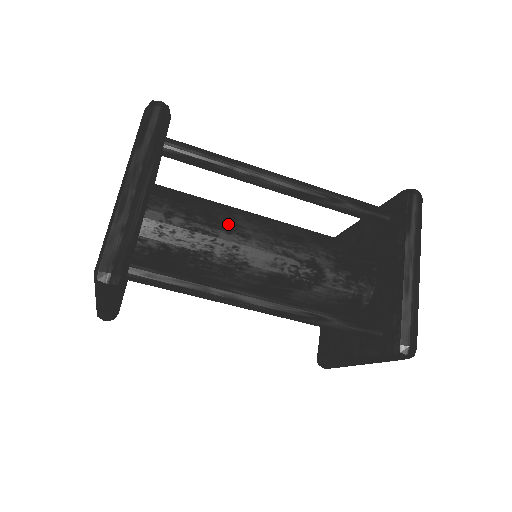
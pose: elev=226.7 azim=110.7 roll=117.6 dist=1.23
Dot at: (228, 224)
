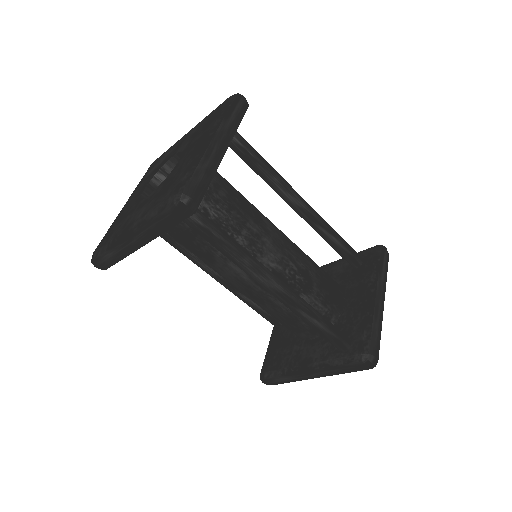
Dot at: (256, 215)
